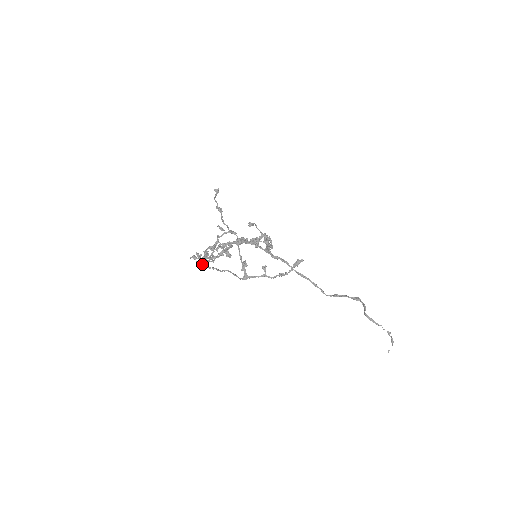
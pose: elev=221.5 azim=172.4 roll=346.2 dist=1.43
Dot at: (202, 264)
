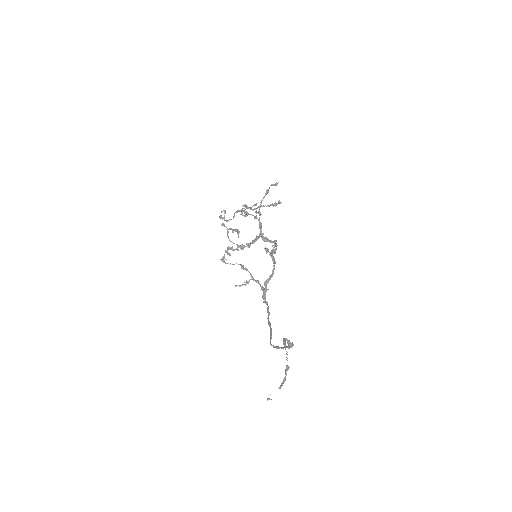
Dot at: (225, 212)
